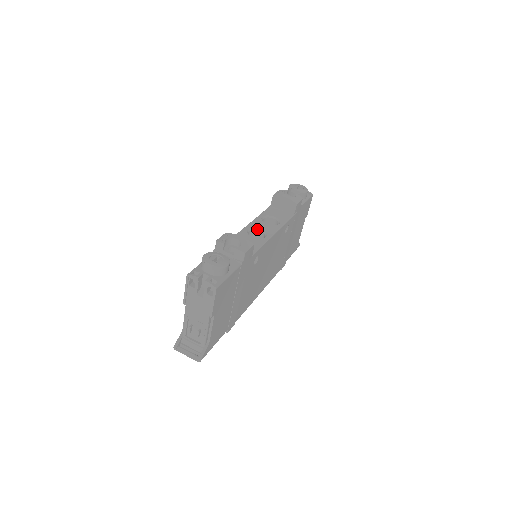
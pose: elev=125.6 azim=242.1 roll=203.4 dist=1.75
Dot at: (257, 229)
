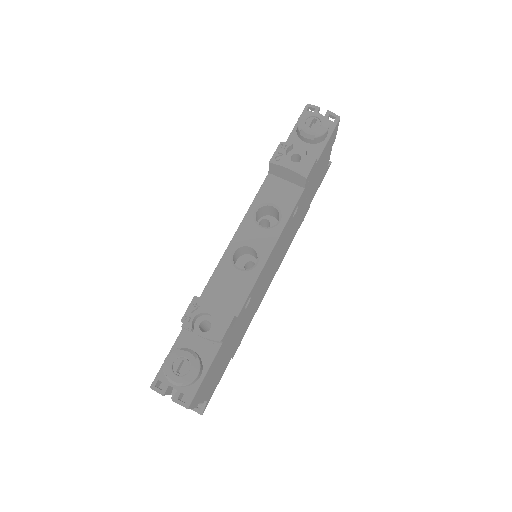
Dot at: (246, 245)
